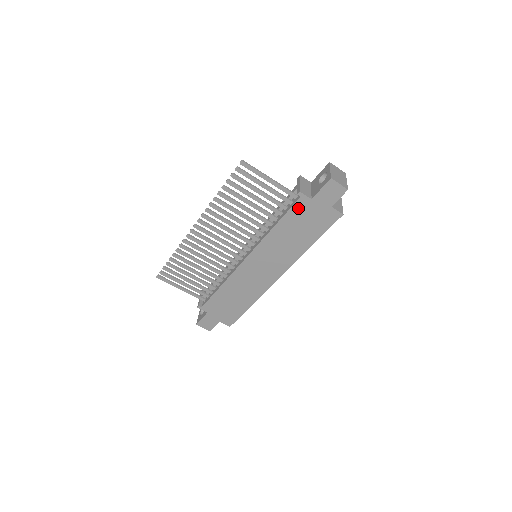
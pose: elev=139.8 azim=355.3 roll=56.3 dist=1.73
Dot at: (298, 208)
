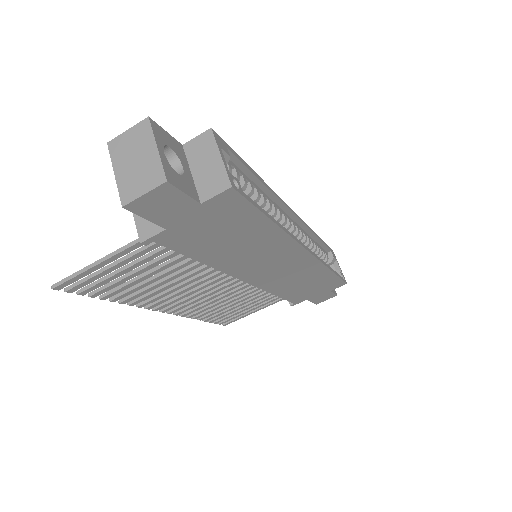
Dot at: (179, 243)
